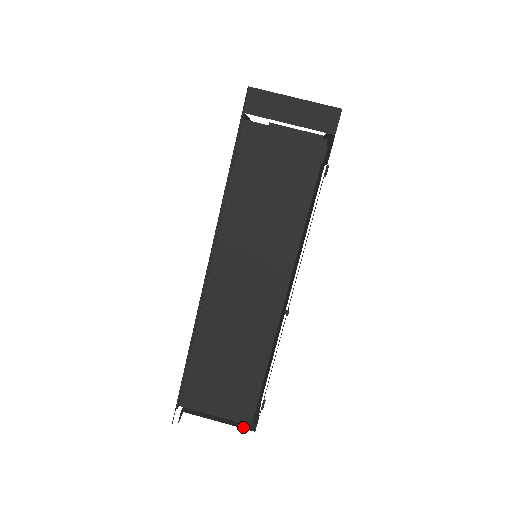
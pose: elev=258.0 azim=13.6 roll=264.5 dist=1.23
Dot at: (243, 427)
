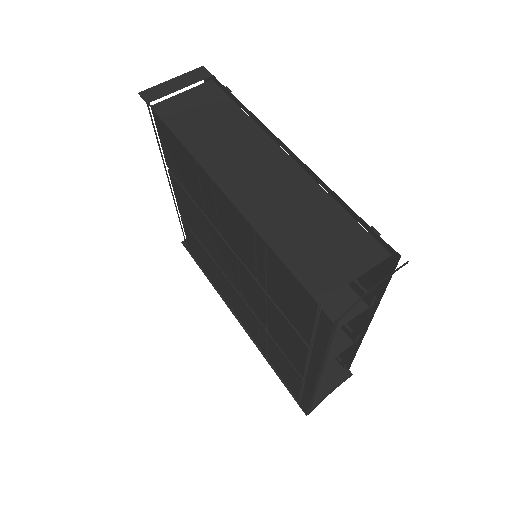
Dot at: occluded
